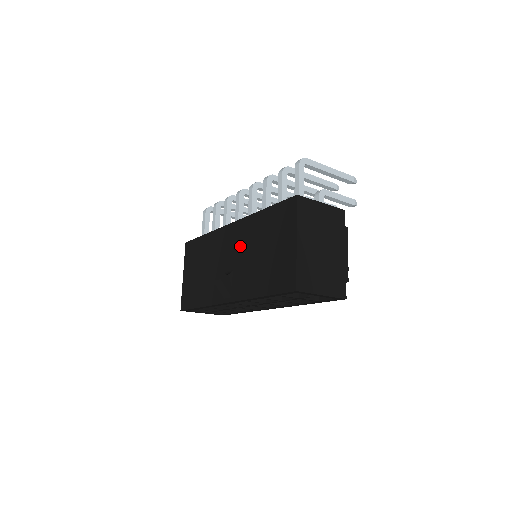
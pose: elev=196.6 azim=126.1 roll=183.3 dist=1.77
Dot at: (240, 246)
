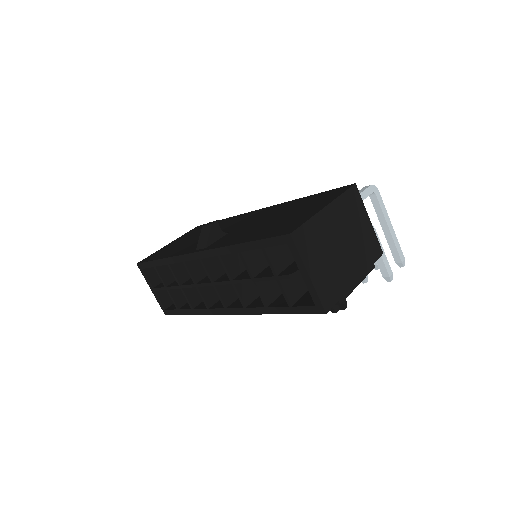
Dot at: (255, 218)
